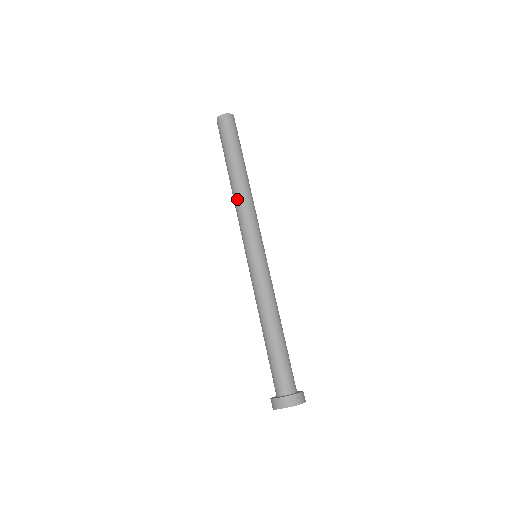
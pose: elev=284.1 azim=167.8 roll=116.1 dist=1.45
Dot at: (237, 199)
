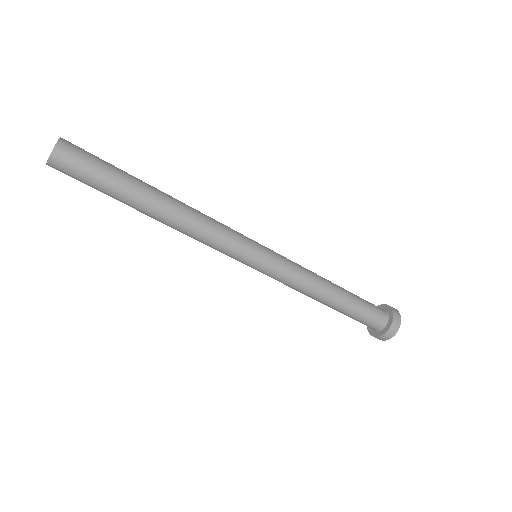
Dot at: occluded
